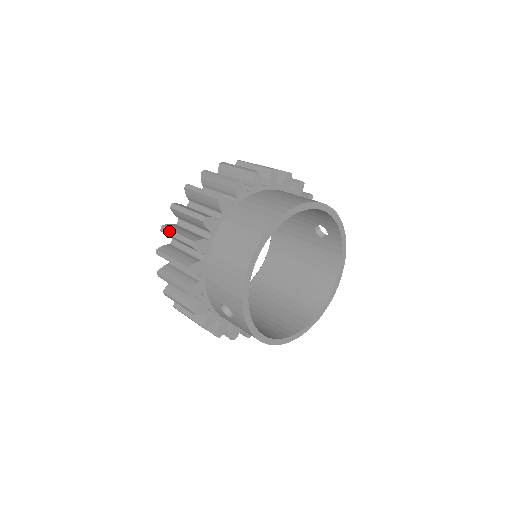
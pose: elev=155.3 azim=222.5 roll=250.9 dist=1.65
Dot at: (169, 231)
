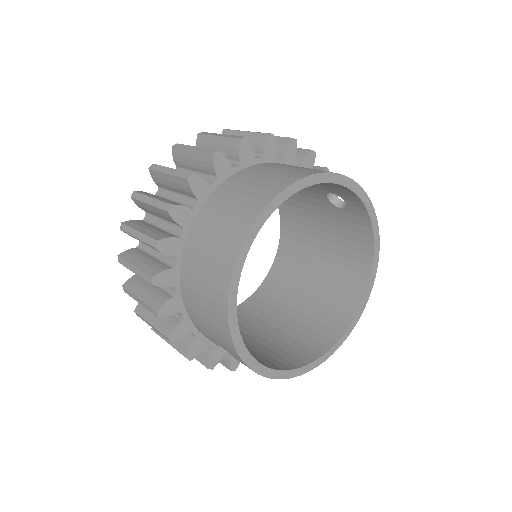
Dot at: (125, 263)
